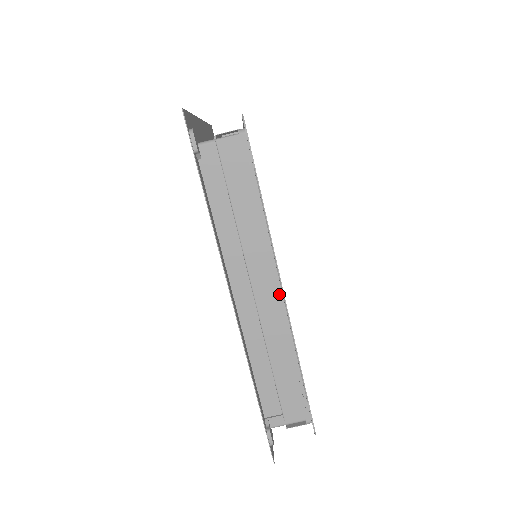
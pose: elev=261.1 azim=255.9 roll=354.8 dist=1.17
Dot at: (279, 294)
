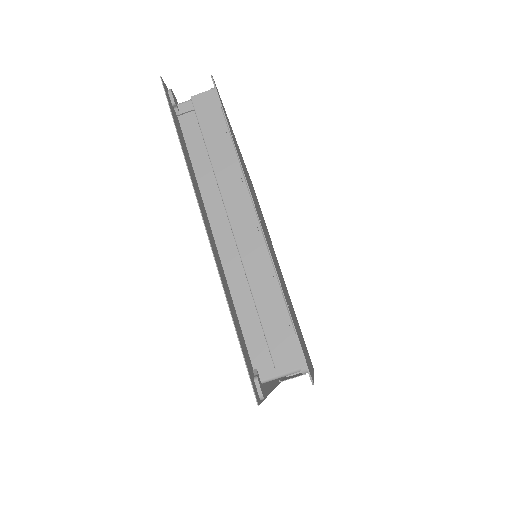
Dot at: occluded
